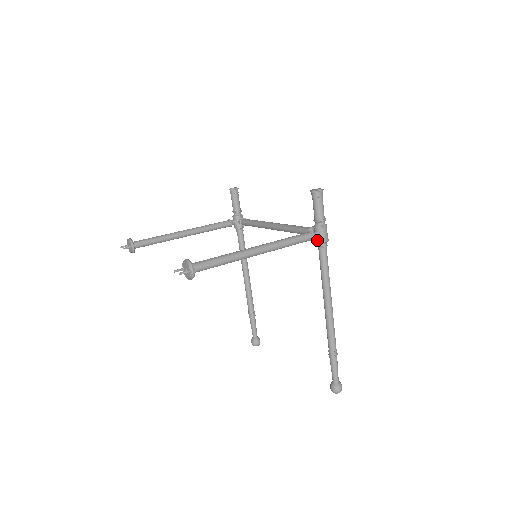
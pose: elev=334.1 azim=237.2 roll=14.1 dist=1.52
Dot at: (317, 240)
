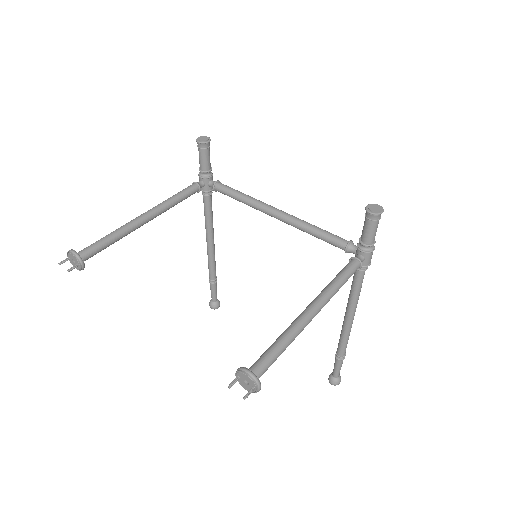
Dot at: occluded
